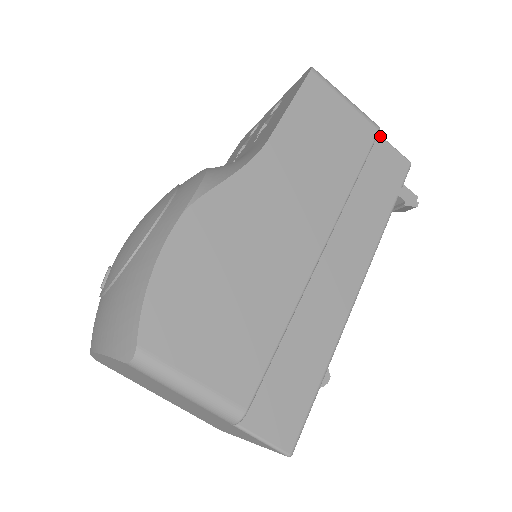
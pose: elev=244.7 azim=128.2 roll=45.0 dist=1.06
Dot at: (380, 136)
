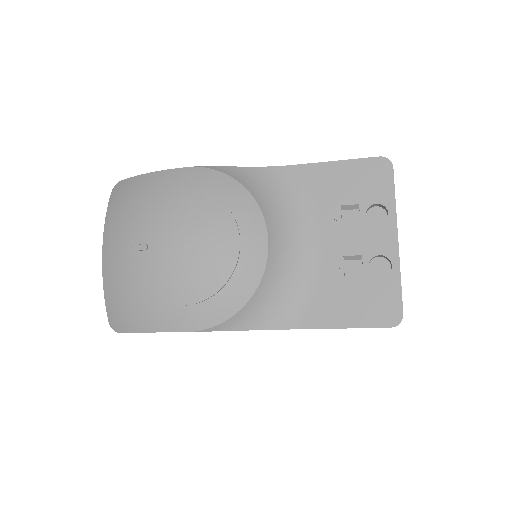
Dot at: occluded
